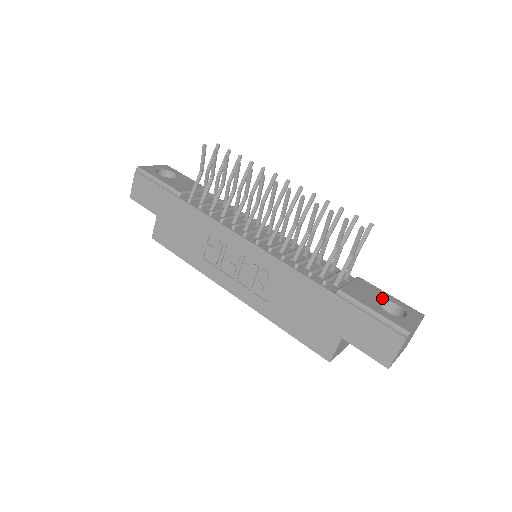
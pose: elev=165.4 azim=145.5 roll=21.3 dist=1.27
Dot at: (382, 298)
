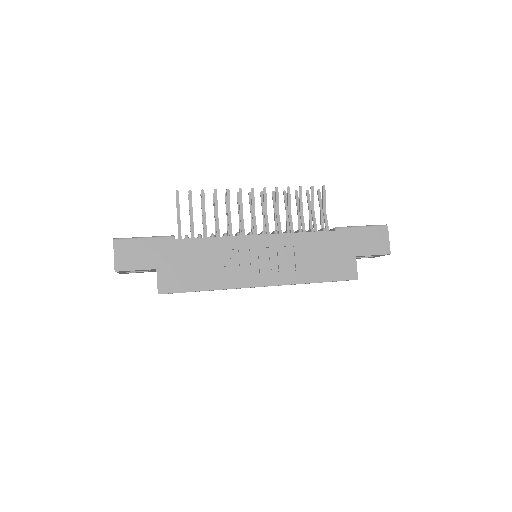
Dot at: occluded
